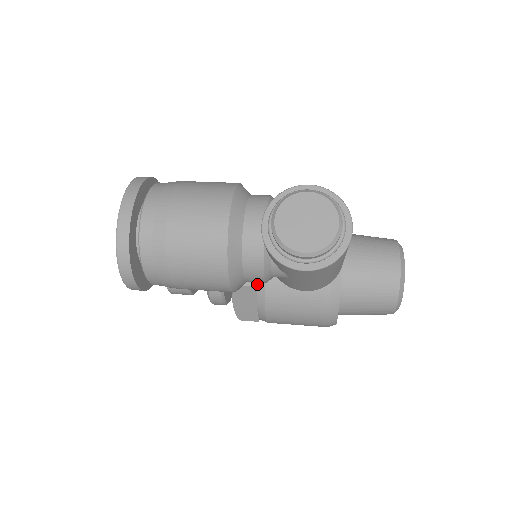
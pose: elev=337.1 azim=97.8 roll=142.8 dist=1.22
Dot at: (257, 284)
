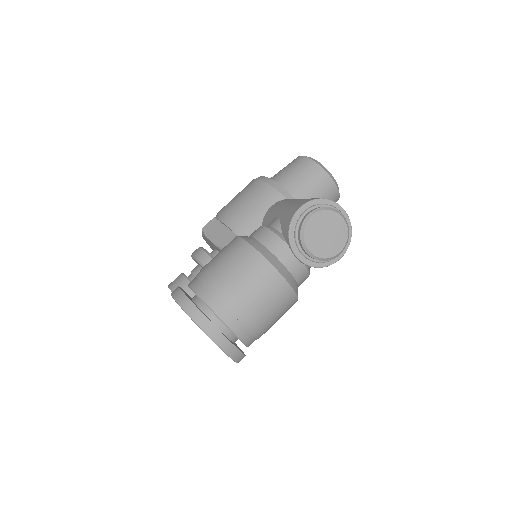
Dot at: occluded
